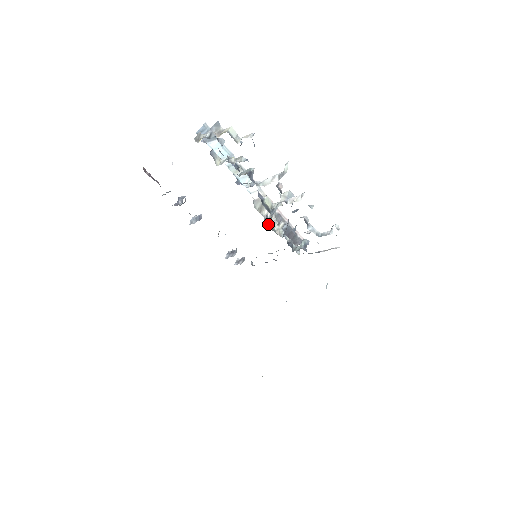
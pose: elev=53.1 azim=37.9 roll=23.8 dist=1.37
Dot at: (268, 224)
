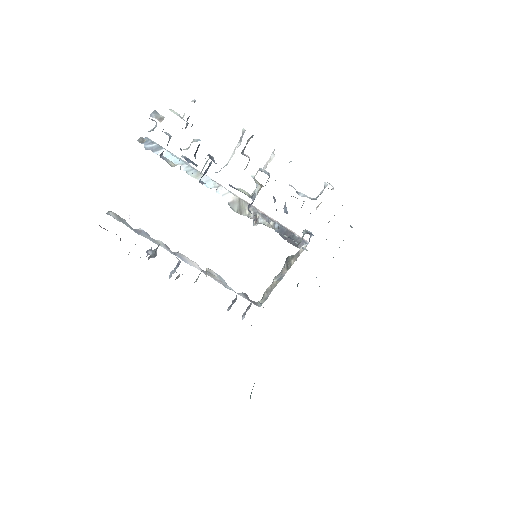
Dot at: occluded
